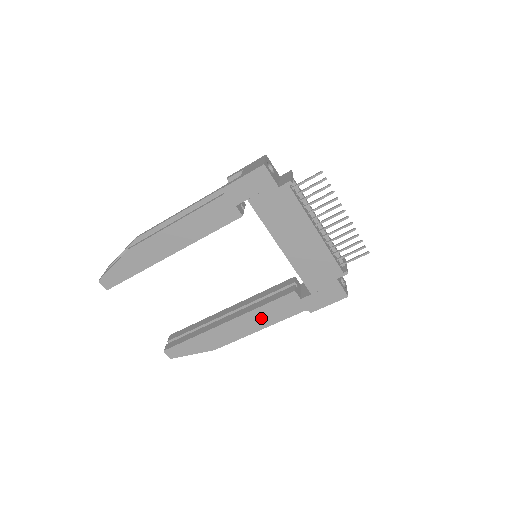
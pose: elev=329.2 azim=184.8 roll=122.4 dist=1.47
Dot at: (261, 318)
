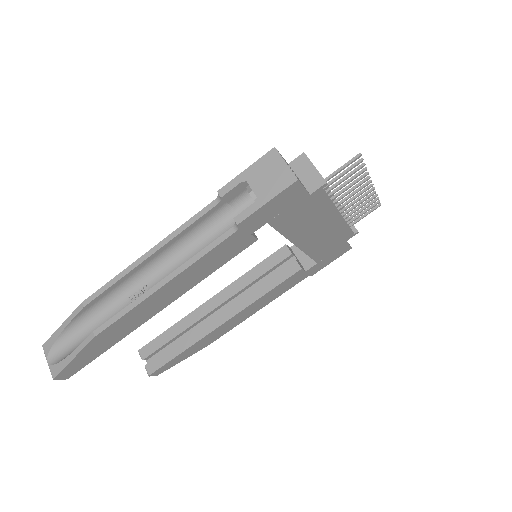
Dot at: (261, 303)
